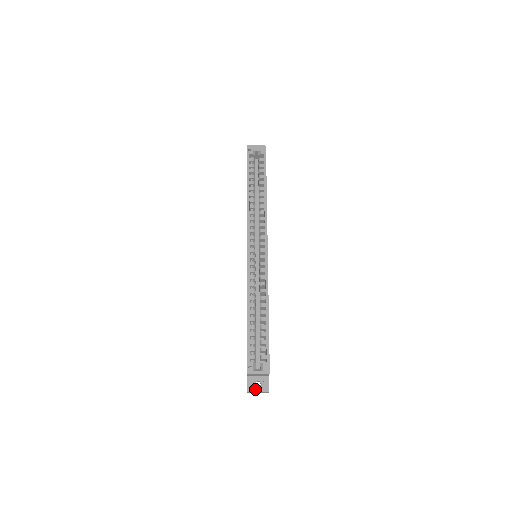
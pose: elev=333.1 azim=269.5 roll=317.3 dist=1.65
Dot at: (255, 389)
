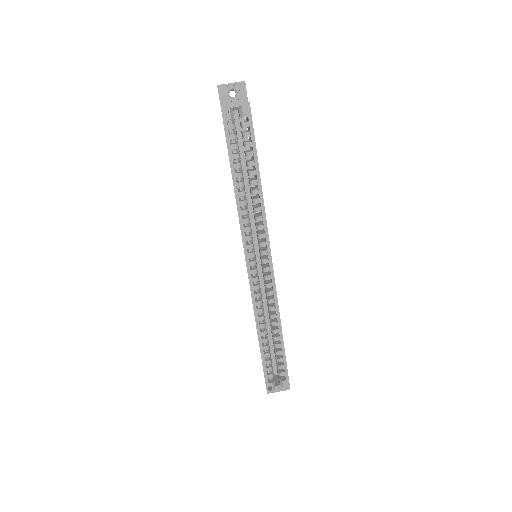
Dot at: occluded
